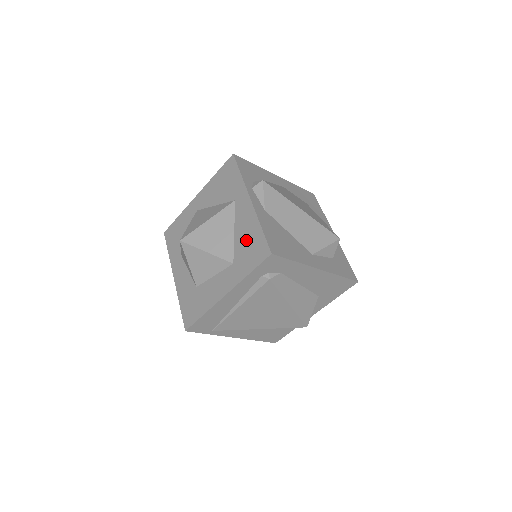
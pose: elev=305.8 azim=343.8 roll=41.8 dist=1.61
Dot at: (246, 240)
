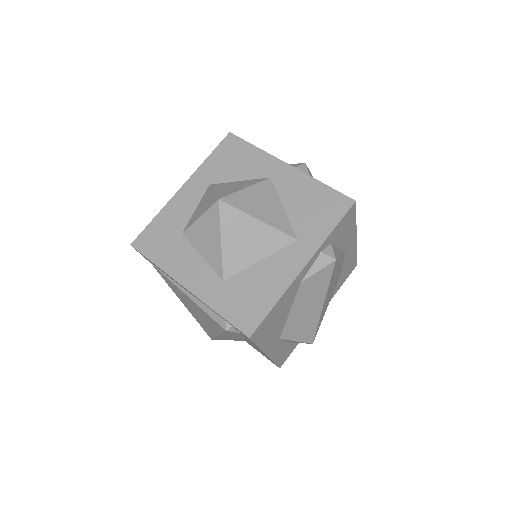
Dot at: (255, 287)
